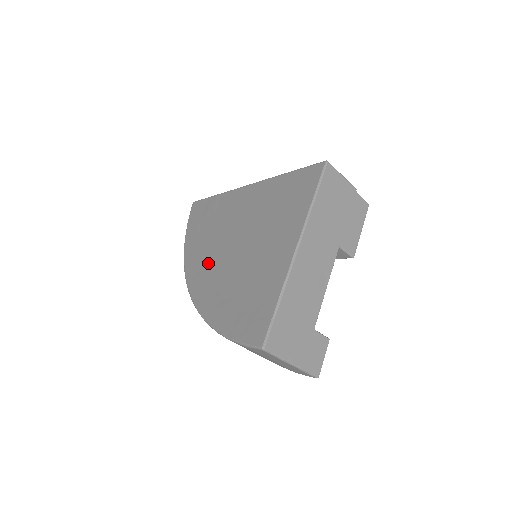
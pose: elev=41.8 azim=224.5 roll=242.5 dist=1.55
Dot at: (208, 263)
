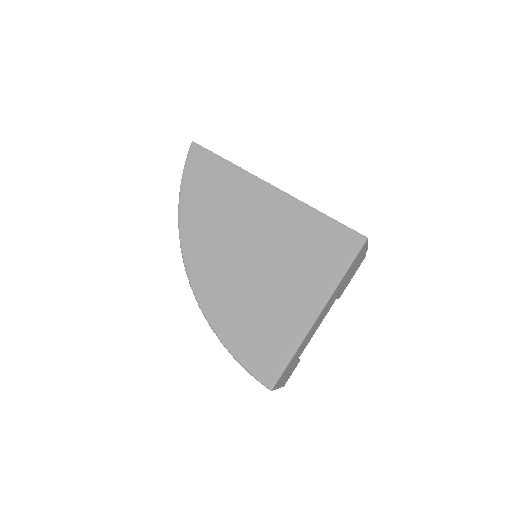
Dot at: (214, 255)
